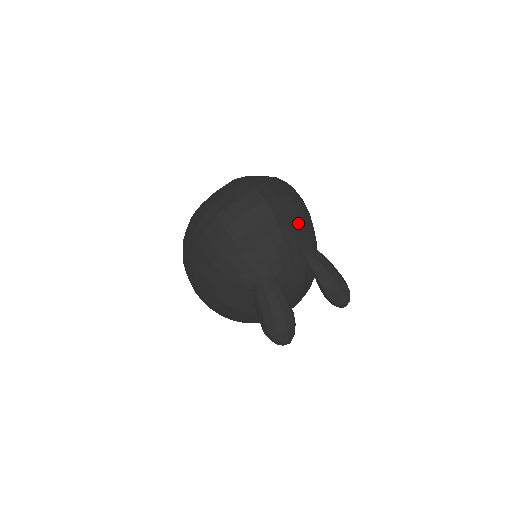
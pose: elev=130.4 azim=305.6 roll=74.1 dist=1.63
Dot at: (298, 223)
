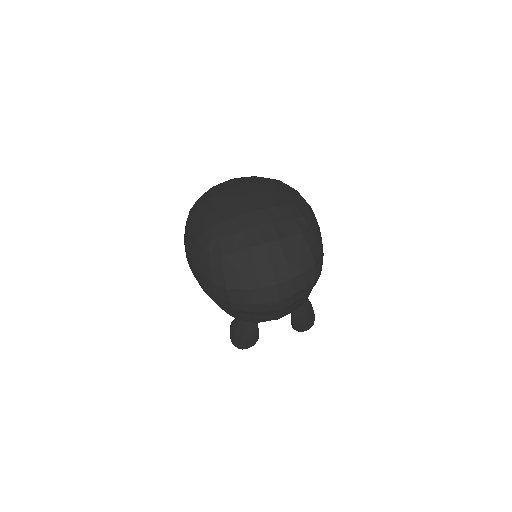
Dot at: (301, 300)
